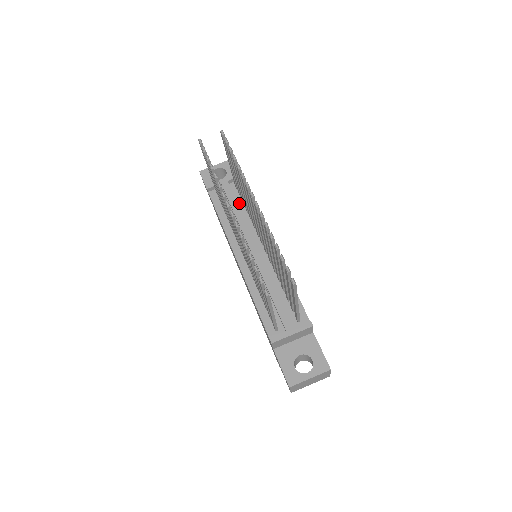
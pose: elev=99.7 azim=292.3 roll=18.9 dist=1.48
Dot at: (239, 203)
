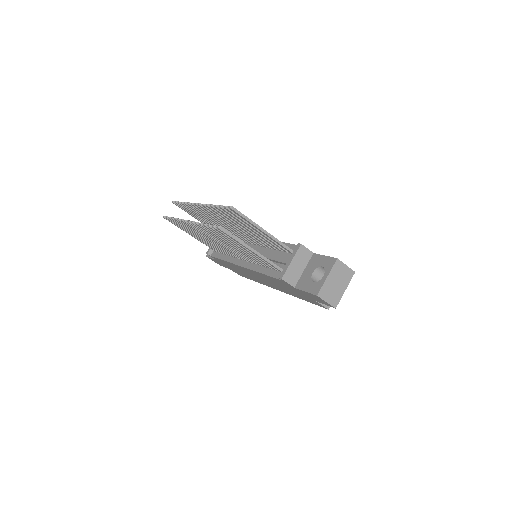
Dot at: occluded
